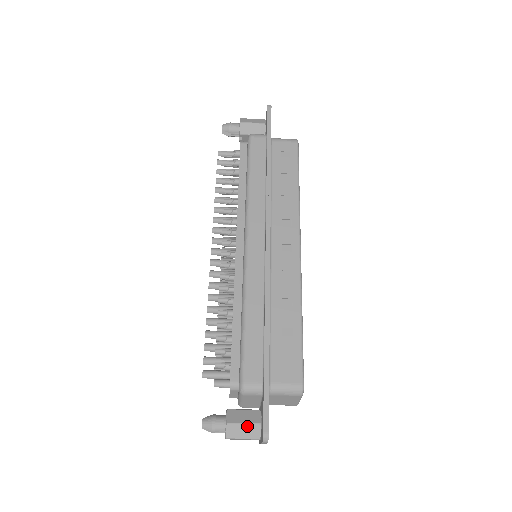
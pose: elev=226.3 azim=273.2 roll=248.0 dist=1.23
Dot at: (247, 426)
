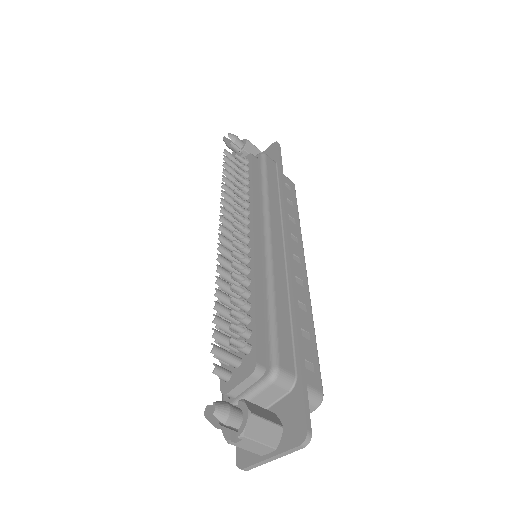
Dot at: (270, 425)
